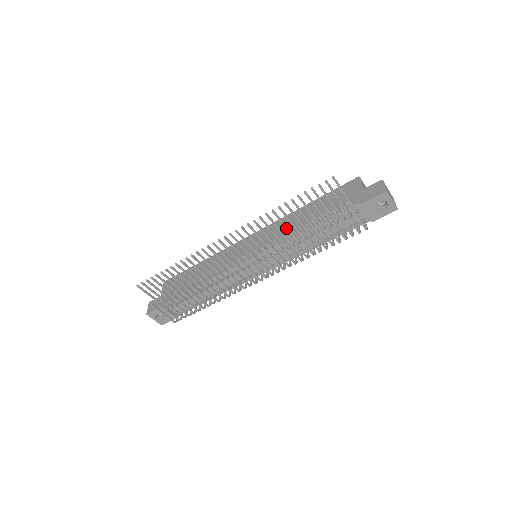
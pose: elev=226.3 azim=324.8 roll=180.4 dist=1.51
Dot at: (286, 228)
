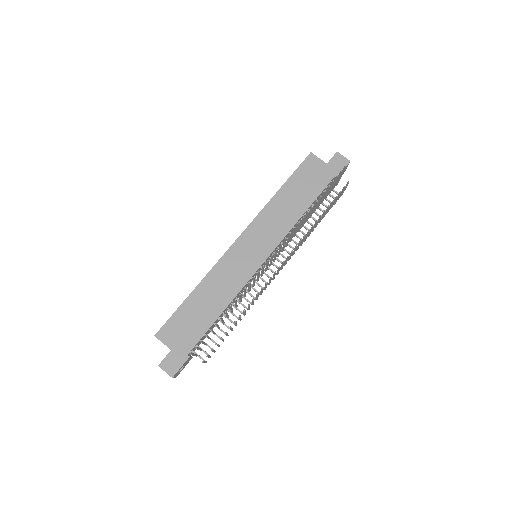
Dot at: occluded
